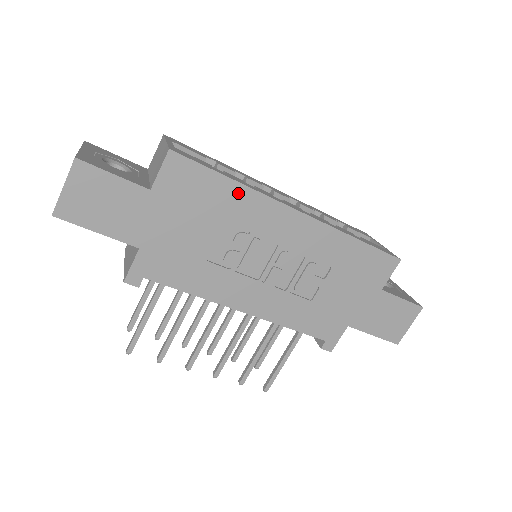
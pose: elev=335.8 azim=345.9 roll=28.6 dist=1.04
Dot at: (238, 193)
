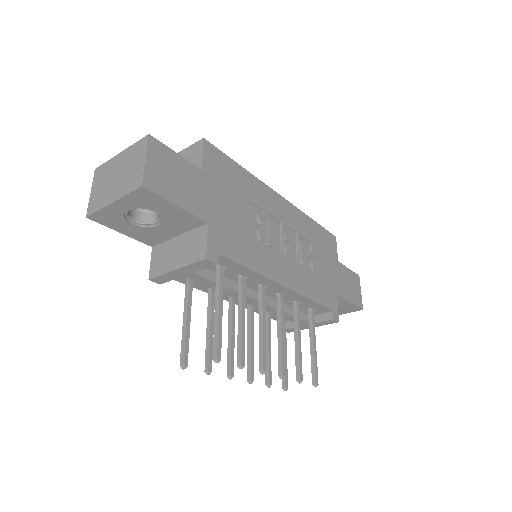
Dot at: (248, 178)
